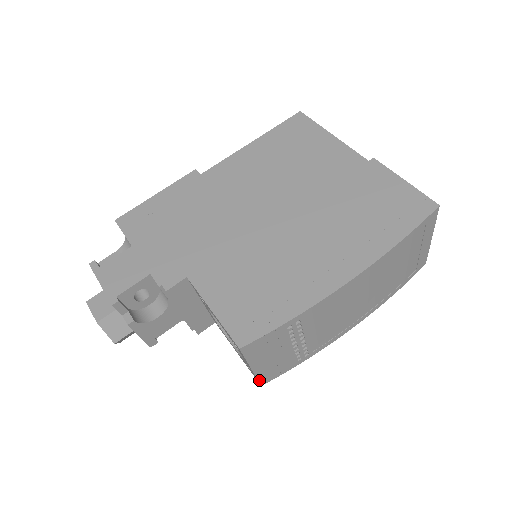
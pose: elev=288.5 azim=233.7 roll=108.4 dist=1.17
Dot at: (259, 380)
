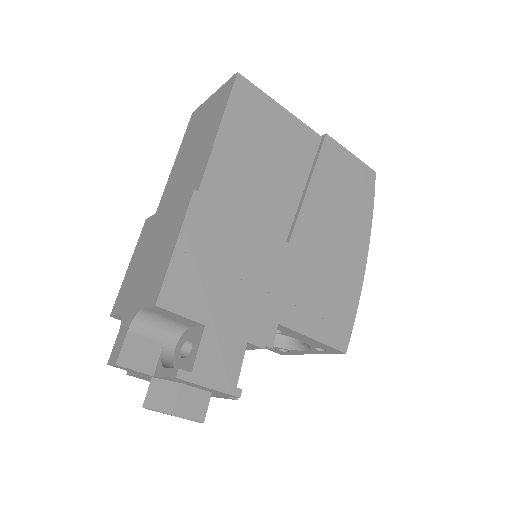
Dot at: (290, 354)
